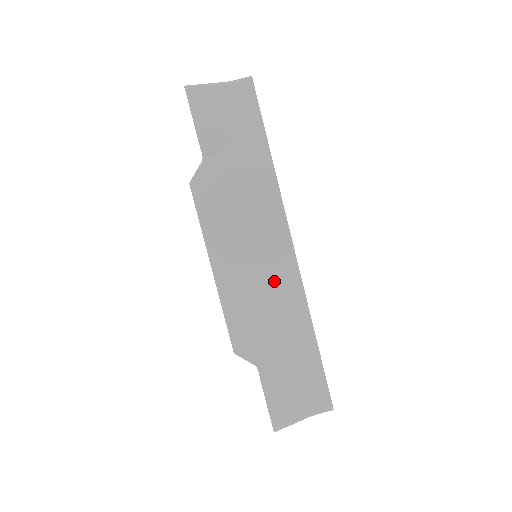
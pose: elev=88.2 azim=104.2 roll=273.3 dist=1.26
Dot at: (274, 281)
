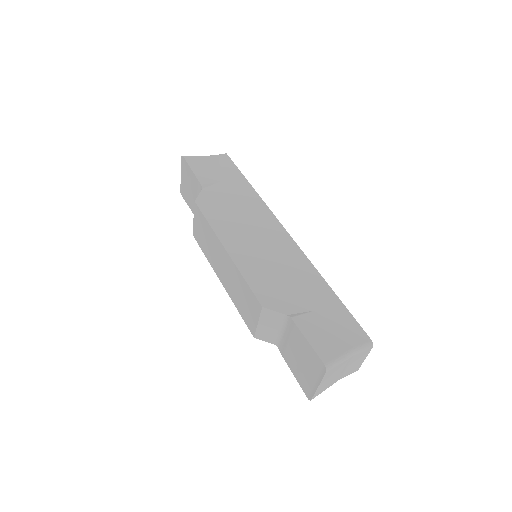
Dot at: (279, 252)
